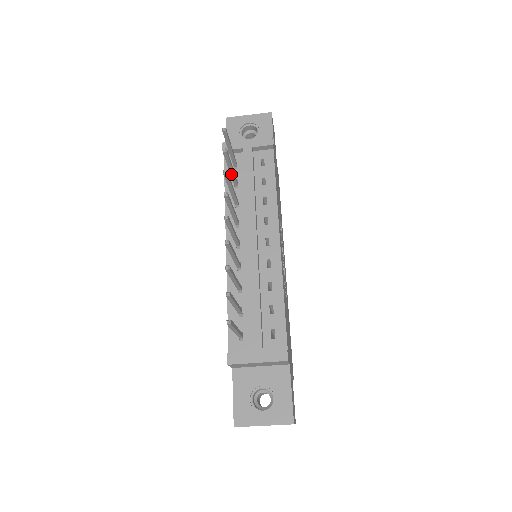
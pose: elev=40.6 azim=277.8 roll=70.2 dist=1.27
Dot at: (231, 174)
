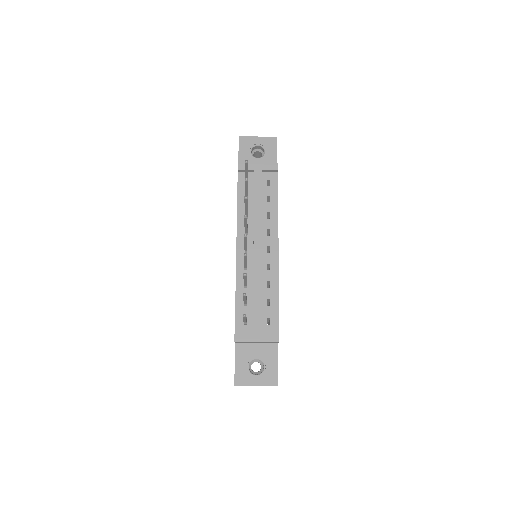
Dot at: (245, 193)
